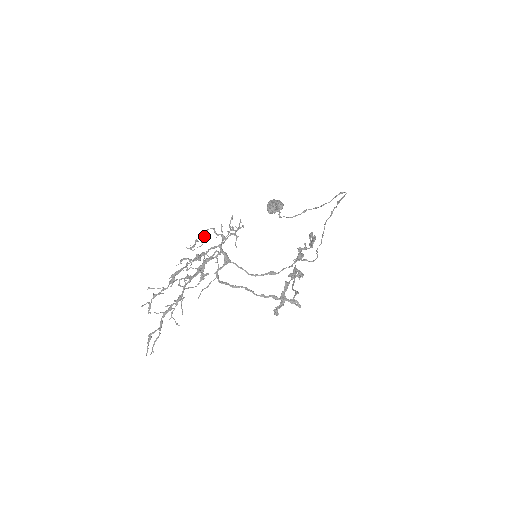
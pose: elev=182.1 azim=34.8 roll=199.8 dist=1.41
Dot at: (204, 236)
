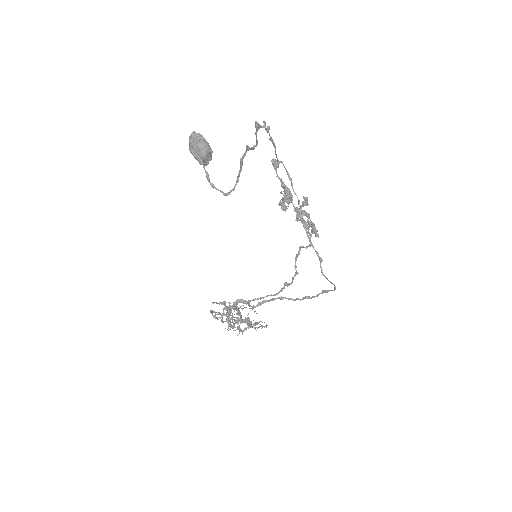
Dot at: (214, 312)
